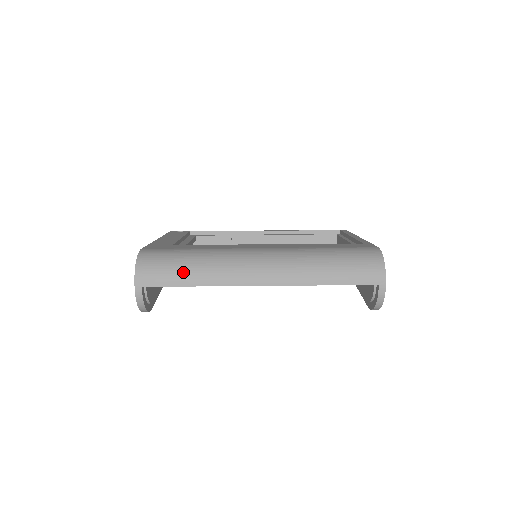
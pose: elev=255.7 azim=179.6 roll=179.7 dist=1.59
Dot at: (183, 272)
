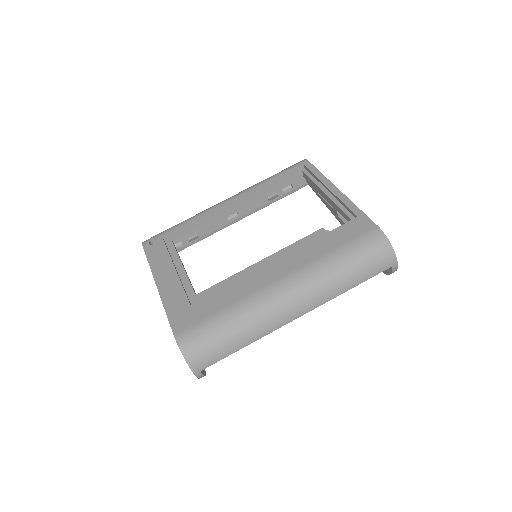
Dot at: (230, 343)
